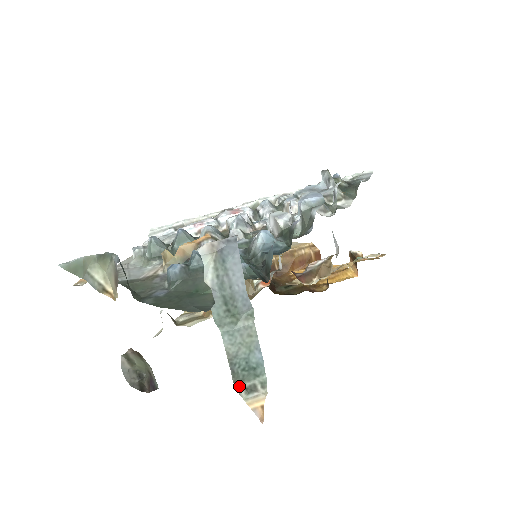
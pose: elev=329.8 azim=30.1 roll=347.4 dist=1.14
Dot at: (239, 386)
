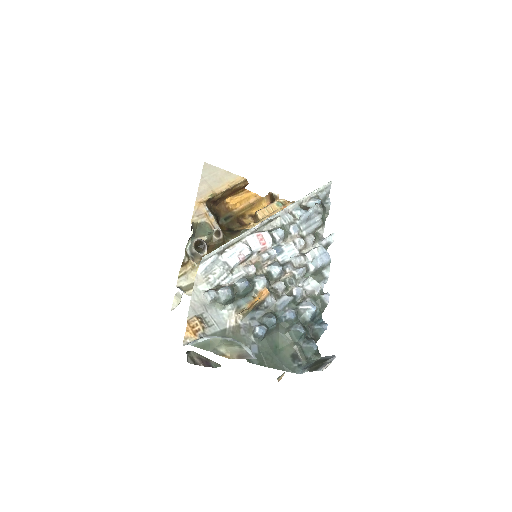
Dot at: (279, 377)
